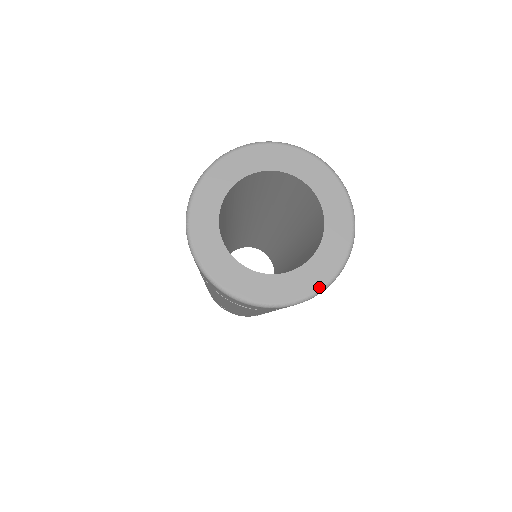
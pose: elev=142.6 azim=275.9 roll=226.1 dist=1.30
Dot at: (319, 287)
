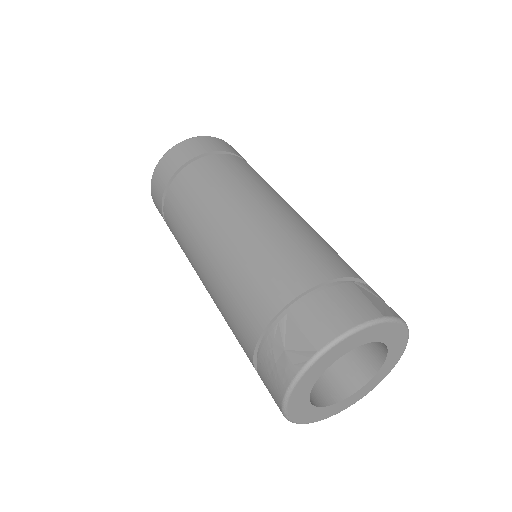
Dot at: occluded
